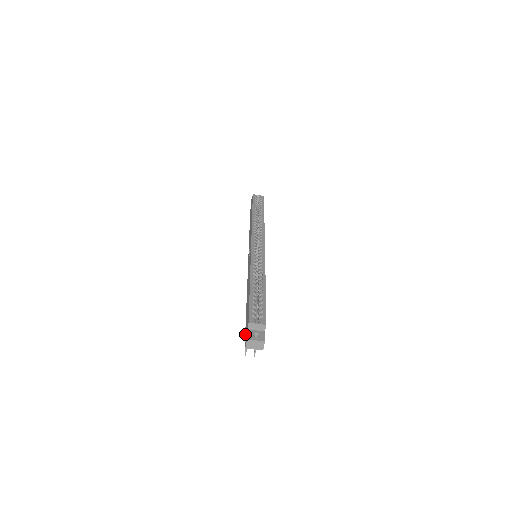
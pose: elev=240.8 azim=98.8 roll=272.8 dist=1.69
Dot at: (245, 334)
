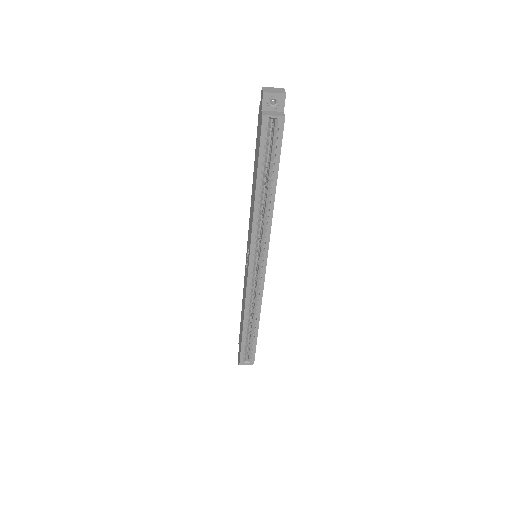
Dot at: occluded
